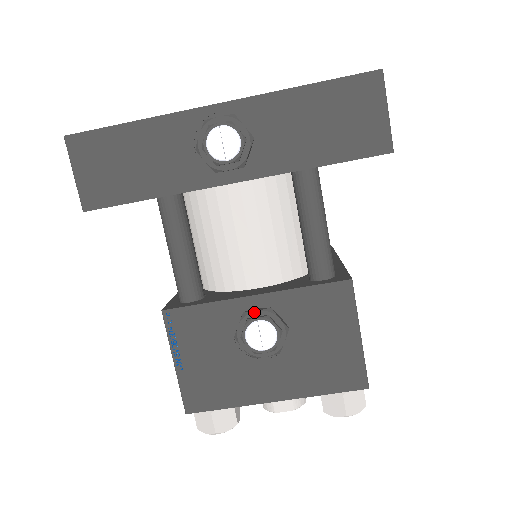
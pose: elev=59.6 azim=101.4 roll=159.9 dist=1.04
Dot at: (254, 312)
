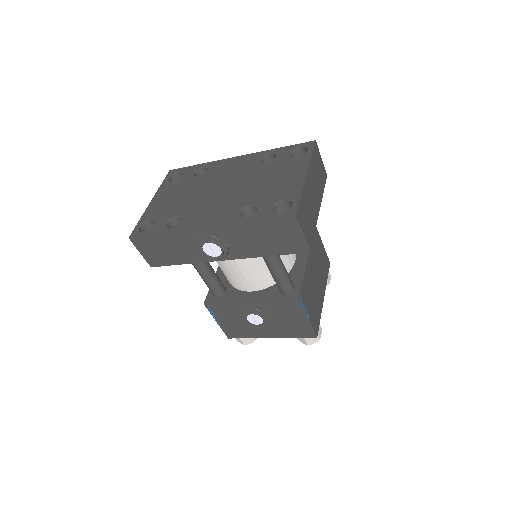
Dot at: (249, 310)
